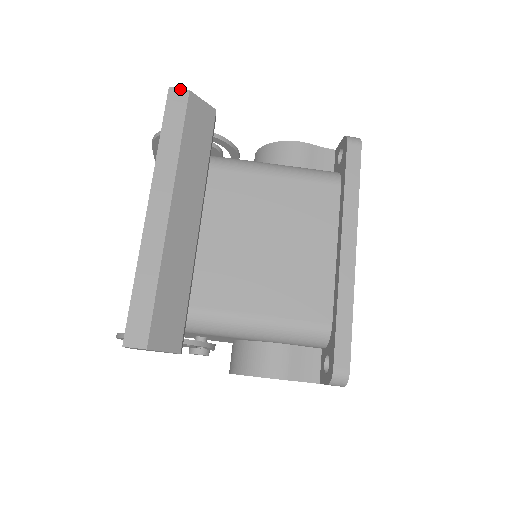
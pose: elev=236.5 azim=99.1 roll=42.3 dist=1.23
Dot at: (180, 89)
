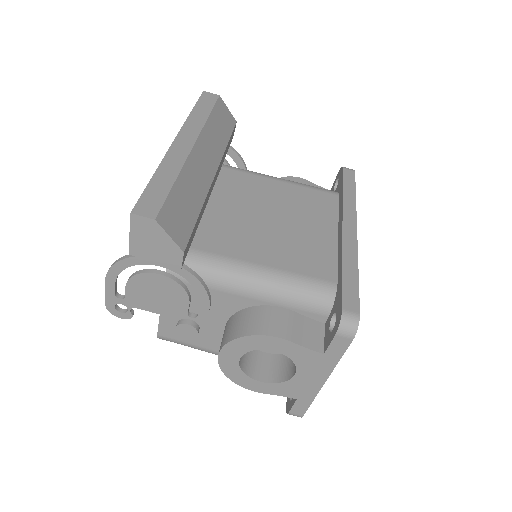
Dot at: (212, 93)
